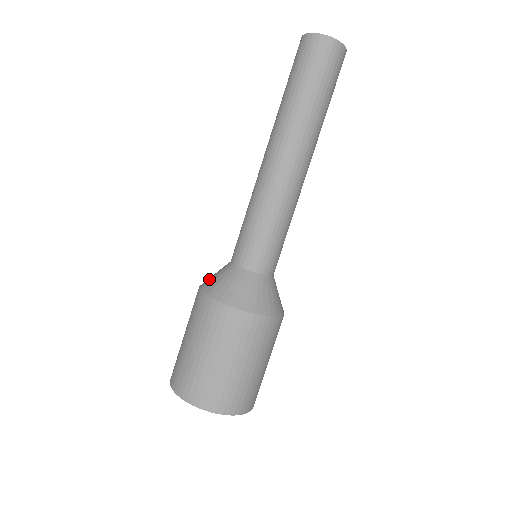
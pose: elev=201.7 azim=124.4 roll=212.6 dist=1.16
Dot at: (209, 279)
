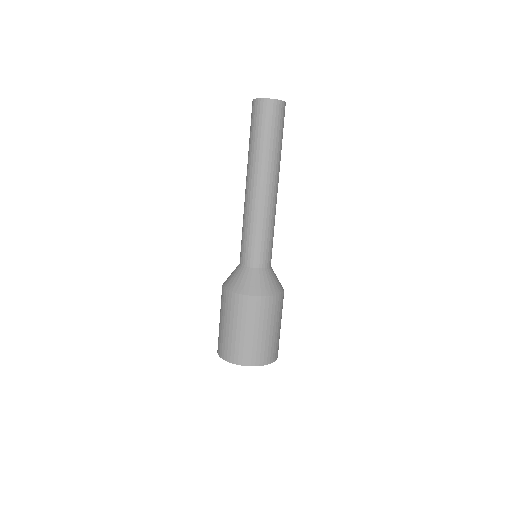
Dot at: occluded
